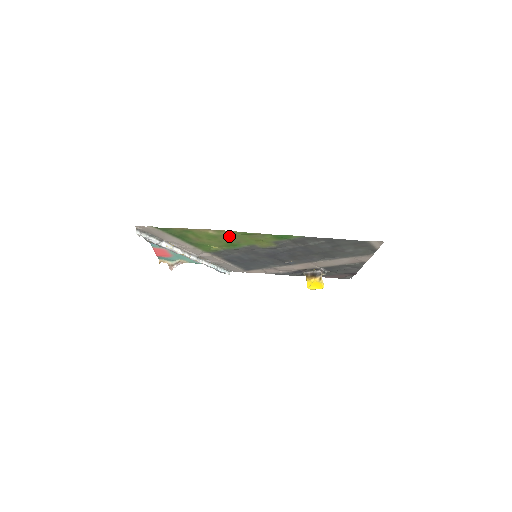
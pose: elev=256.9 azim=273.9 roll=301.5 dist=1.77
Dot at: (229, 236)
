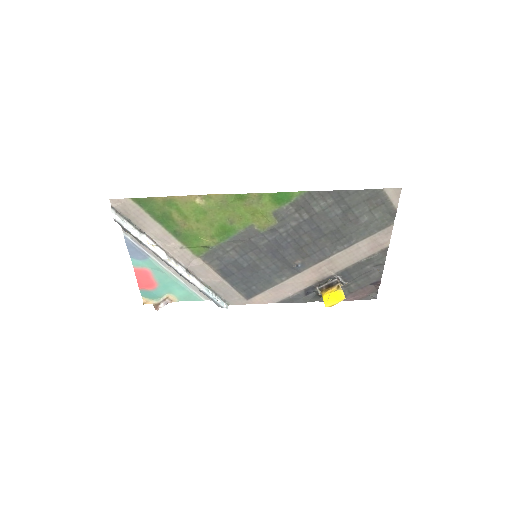
Dot at: (220, 208)
